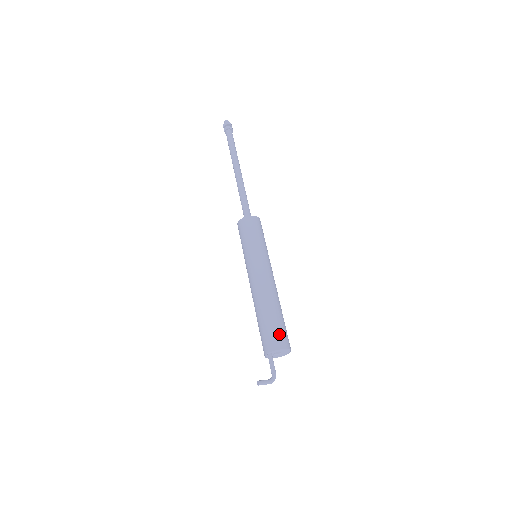
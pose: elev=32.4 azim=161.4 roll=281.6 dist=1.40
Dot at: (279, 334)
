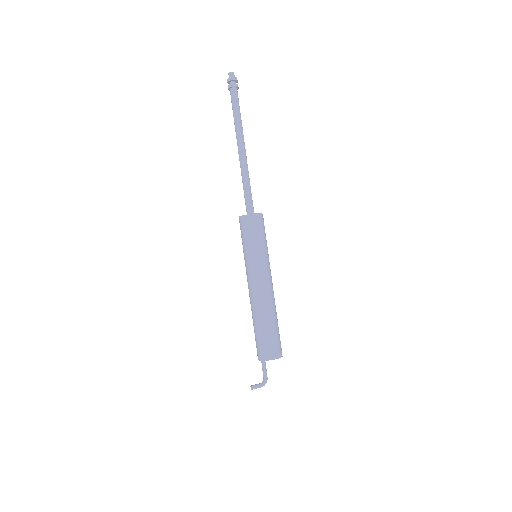
Dot at: (274, 345)
